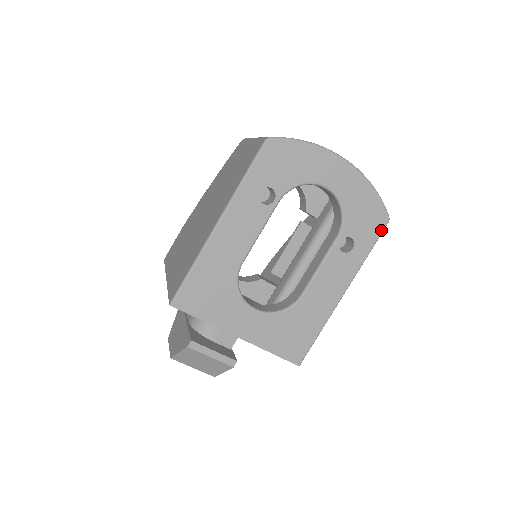
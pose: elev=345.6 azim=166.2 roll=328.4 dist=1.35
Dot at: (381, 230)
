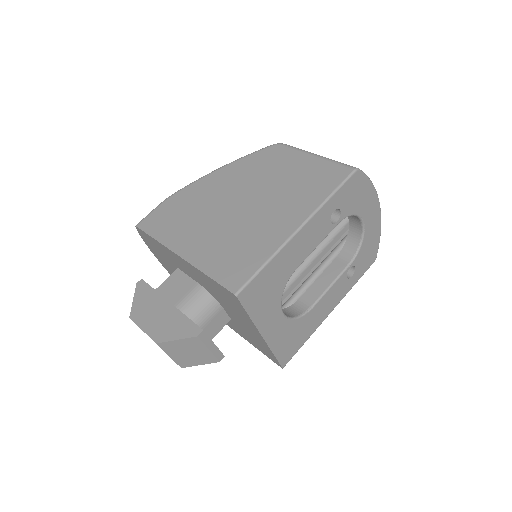
Dot at: (369, 266)
